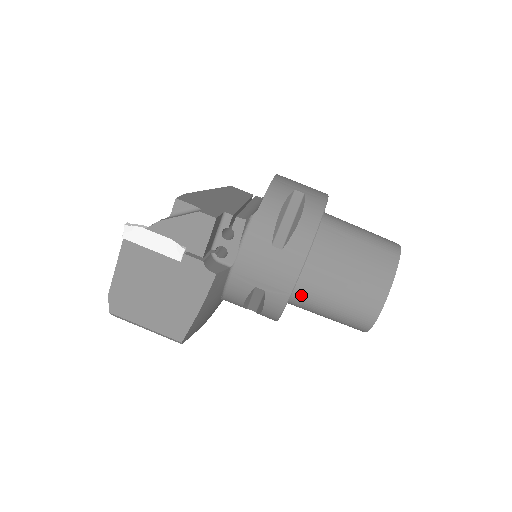
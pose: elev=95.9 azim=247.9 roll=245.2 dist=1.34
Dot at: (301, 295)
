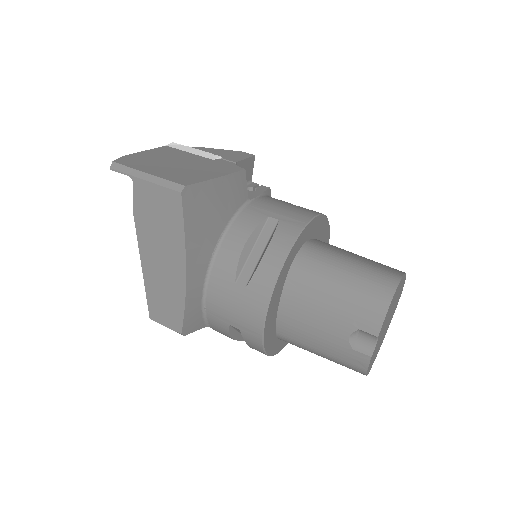
Dot at: (312, 252)
